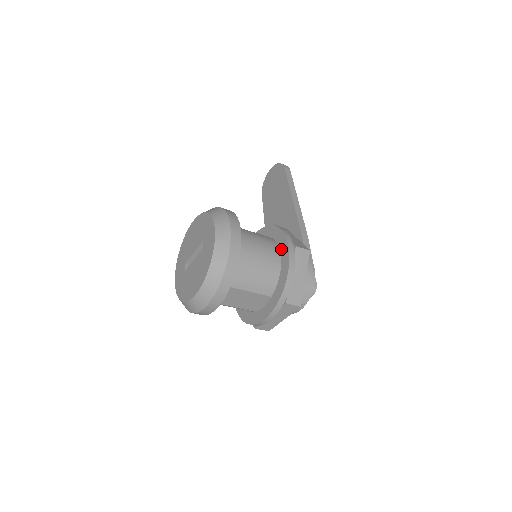
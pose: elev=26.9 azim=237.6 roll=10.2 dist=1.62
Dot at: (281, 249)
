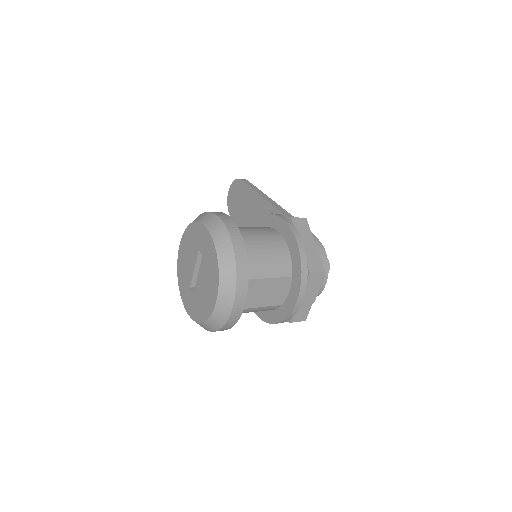
Dot at: (278, 229)
